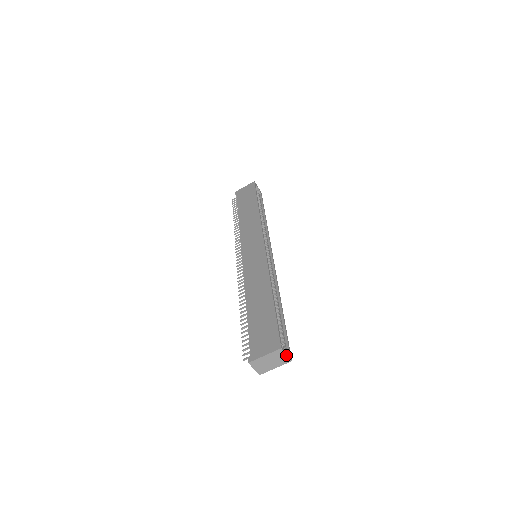
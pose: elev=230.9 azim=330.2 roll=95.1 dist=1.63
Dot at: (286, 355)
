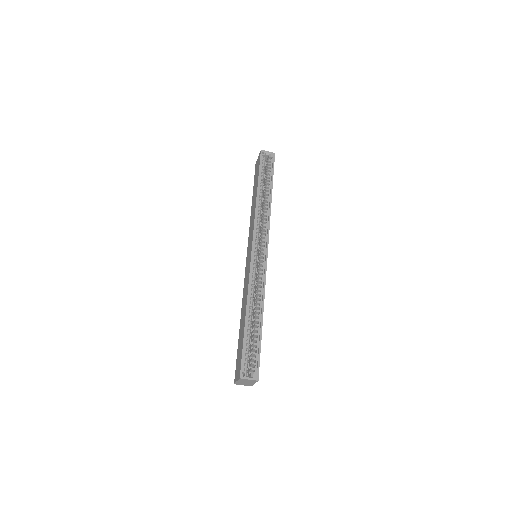
Dot at: (249, 380)
